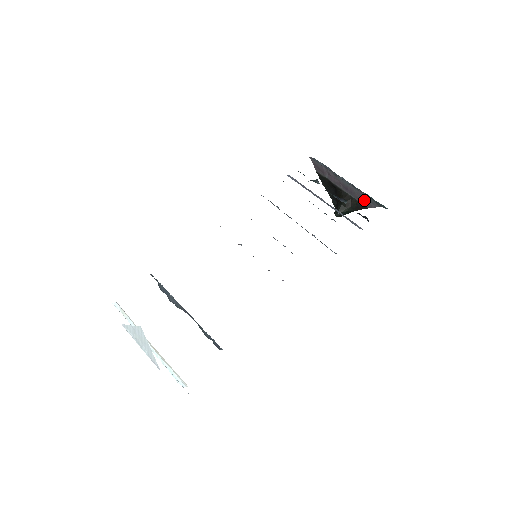
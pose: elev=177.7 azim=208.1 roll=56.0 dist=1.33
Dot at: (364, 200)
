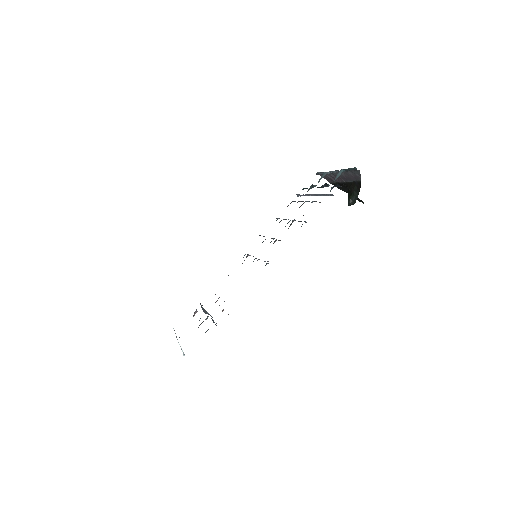
Dot at: (354, 177)
